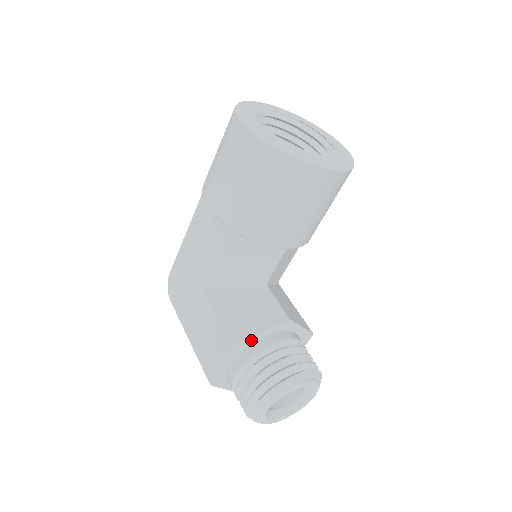
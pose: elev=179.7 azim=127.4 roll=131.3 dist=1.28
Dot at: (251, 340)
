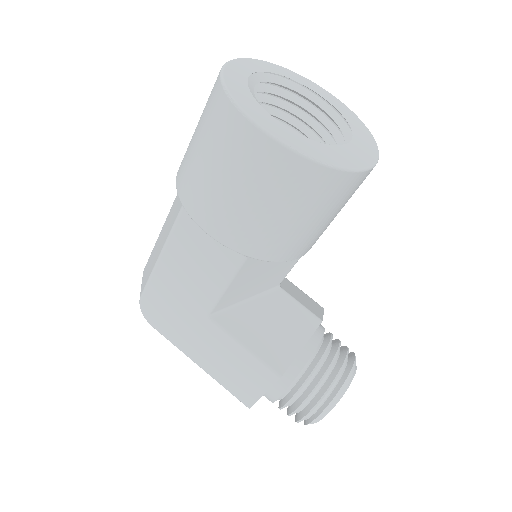
Dot at: (292, 360)
